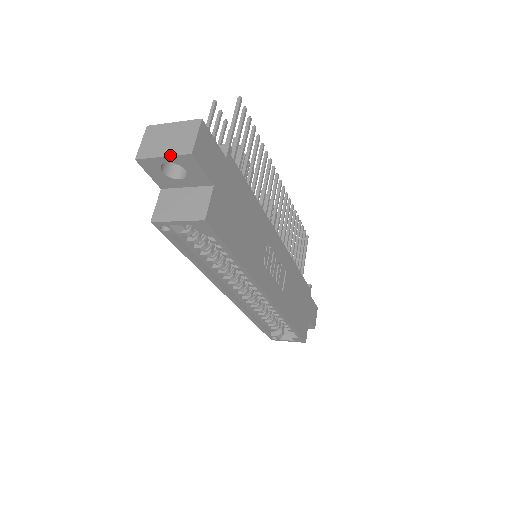
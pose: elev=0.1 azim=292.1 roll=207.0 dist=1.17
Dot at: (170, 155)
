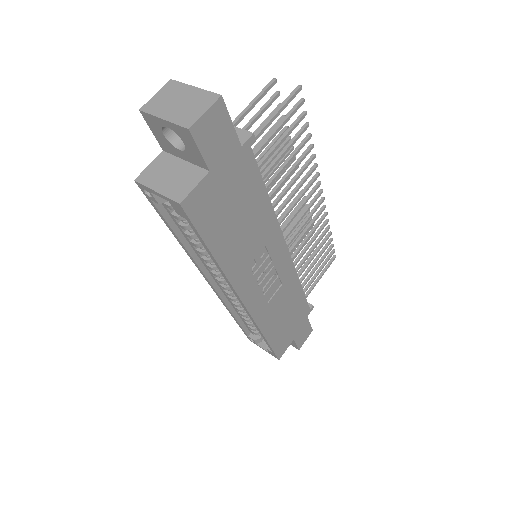
Dot at: (170, 121)
